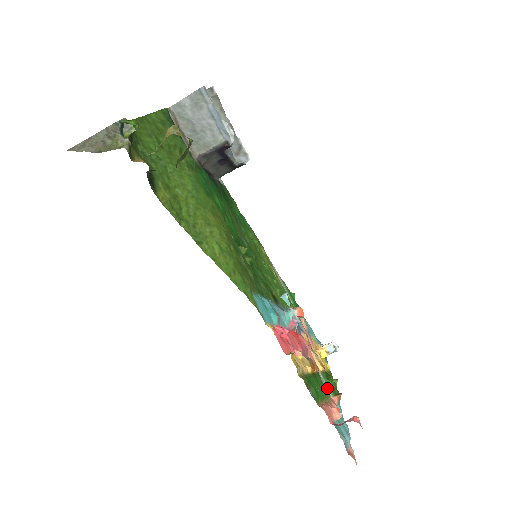
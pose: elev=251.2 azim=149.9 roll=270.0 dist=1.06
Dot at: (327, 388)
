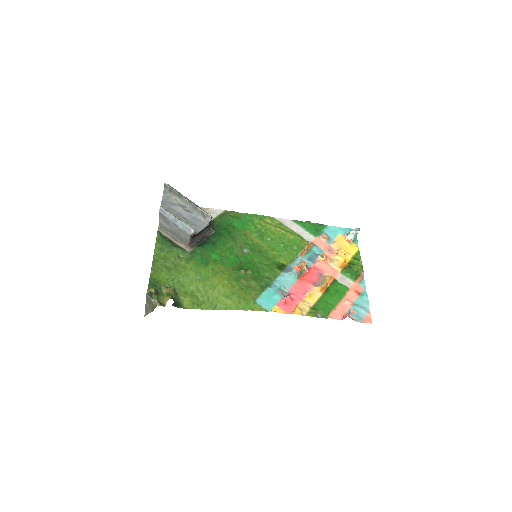
Dot at: (348, 280)
